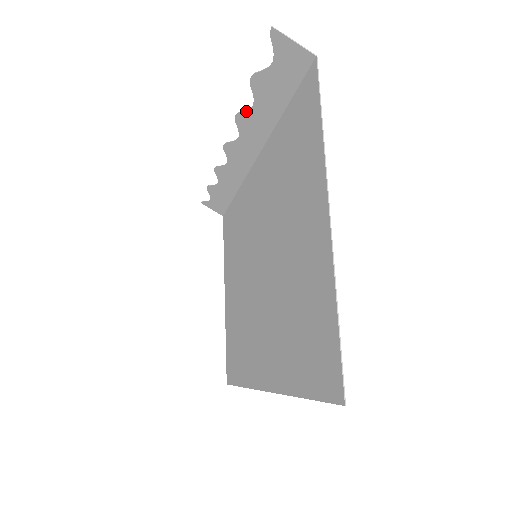
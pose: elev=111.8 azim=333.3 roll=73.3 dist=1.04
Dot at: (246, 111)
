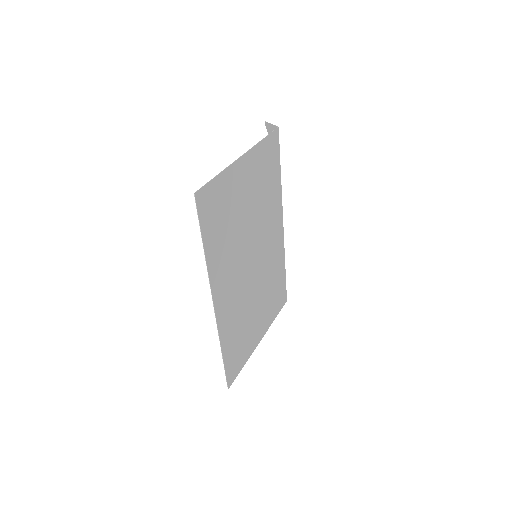
Dot at: occluded
